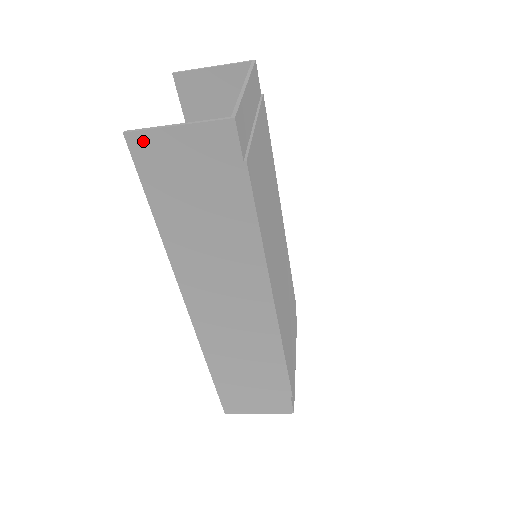
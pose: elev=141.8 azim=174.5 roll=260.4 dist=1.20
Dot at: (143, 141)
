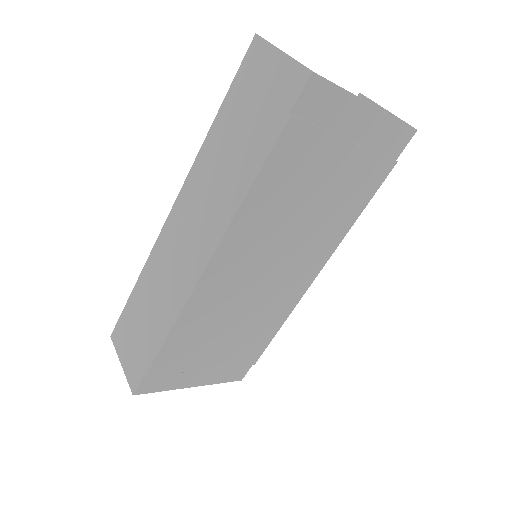
Dot at: (259, 48)
